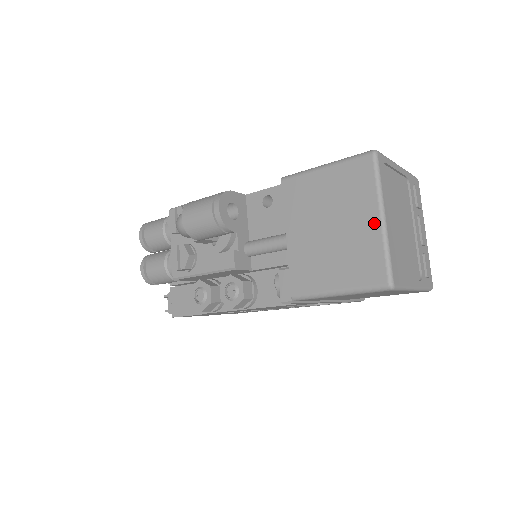
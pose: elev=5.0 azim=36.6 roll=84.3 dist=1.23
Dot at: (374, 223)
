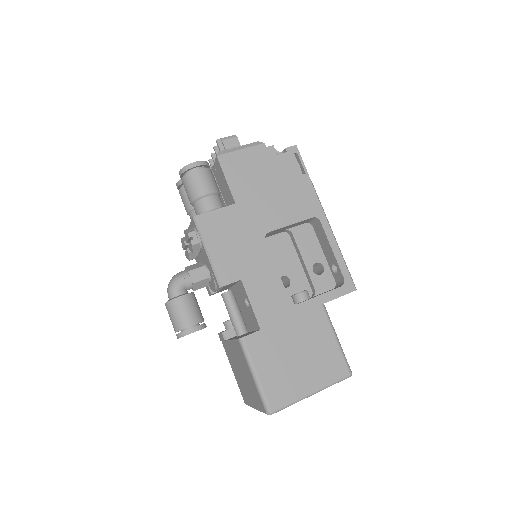
Dot at: (252, 404)
